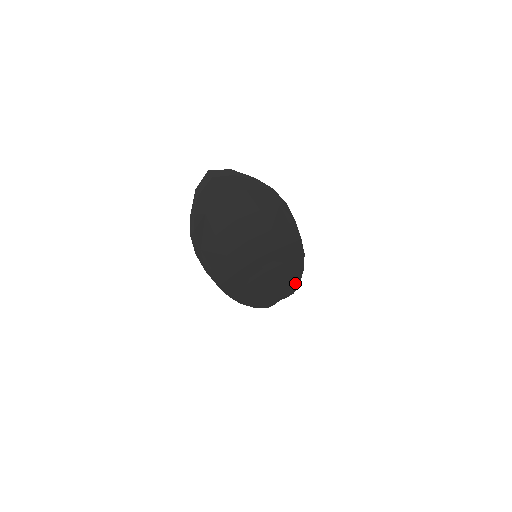
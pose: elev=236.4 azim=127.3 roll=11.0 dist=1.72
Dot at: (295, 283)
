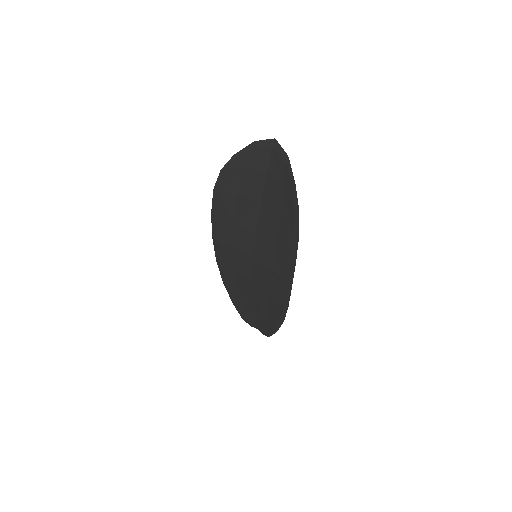
Dot at: (272, 327)
